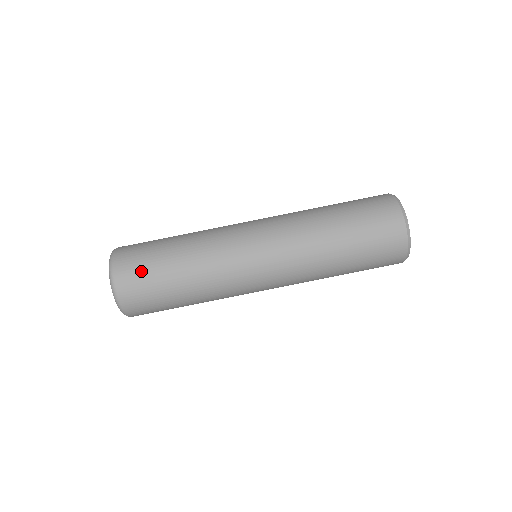
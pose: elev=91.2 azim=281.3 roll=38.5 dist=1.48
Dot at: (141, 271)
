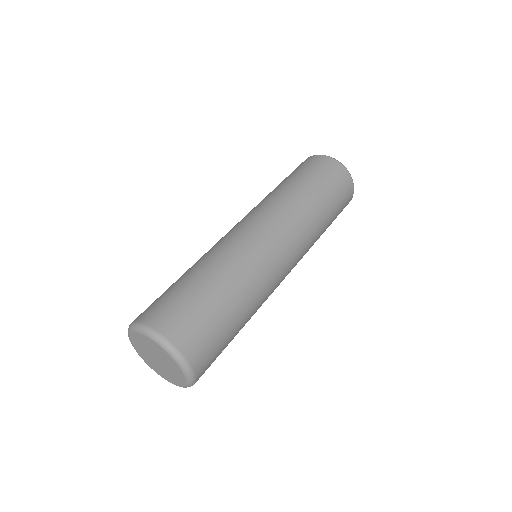
Dot at: (173, 304)
